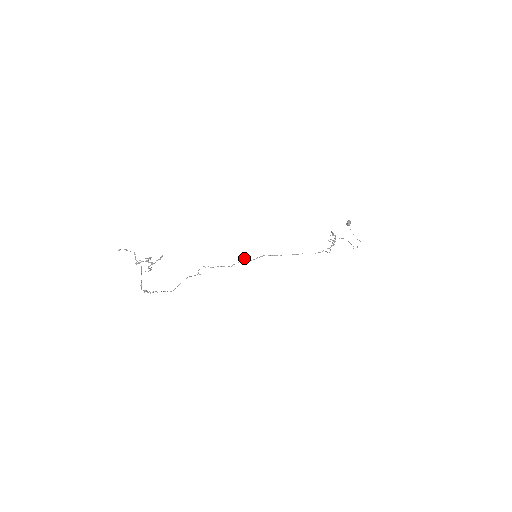
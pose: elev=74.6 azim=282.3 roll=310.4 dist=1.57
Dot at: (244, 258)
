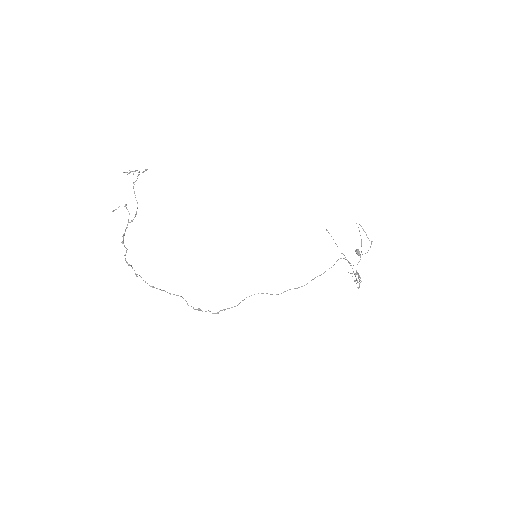
Dot at: occluded
